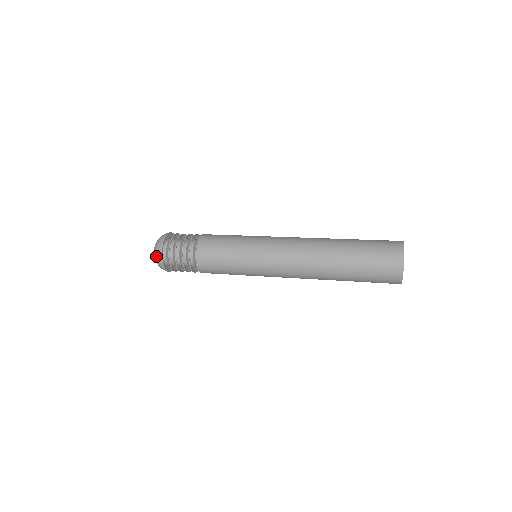
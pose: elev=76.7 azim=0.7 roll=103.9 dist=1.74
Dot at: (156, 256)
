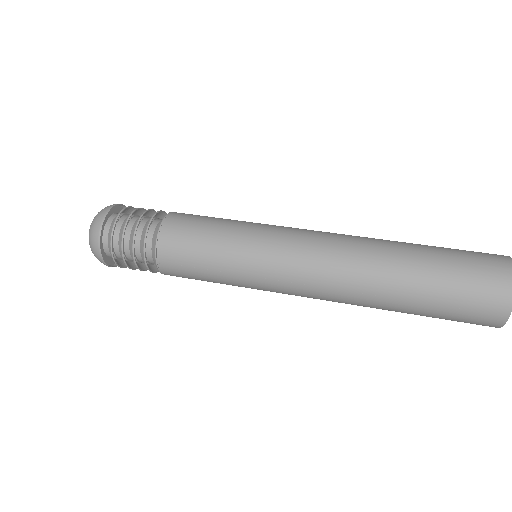
Dot at: (91, 237)
